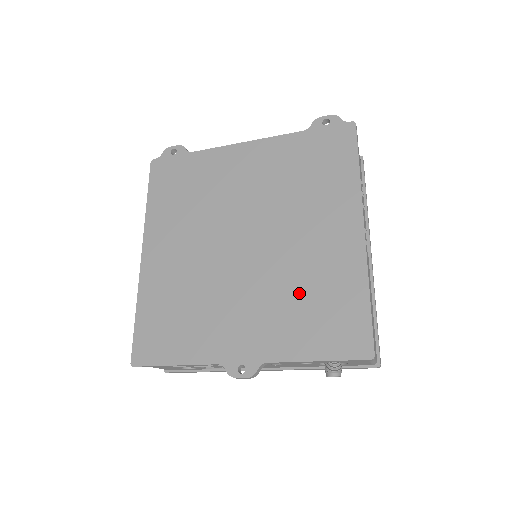
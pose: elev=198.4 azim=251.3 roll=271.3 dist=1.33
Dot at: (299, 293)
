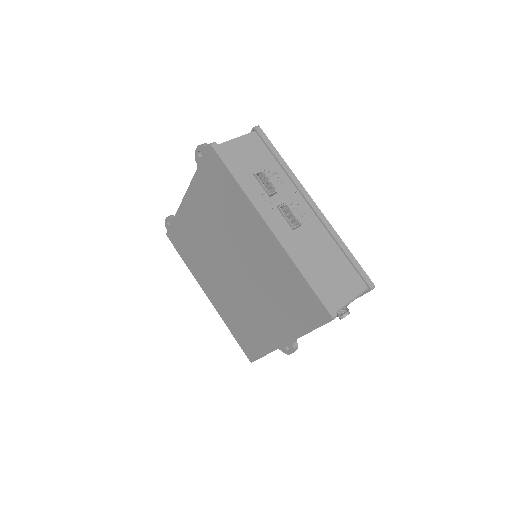
Dot at: (275, 291)
